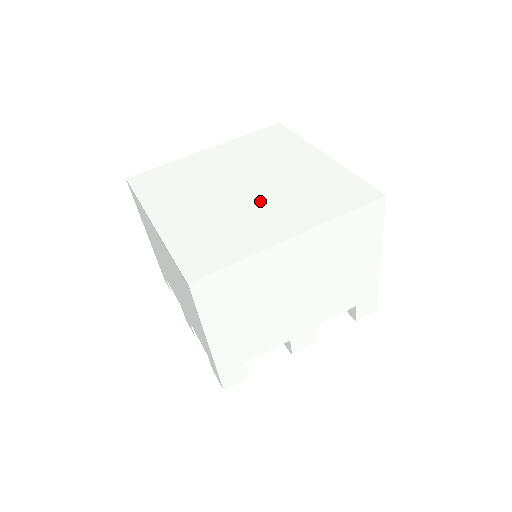
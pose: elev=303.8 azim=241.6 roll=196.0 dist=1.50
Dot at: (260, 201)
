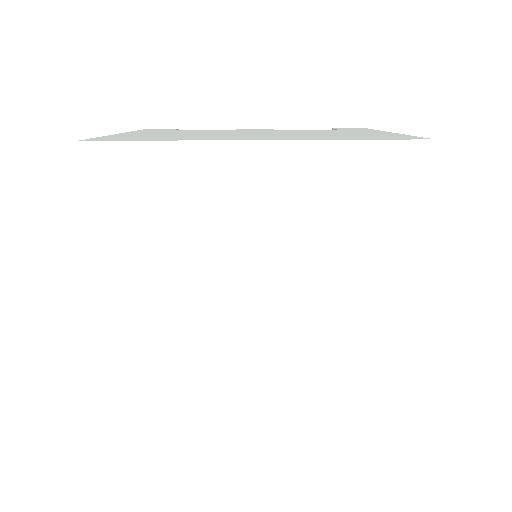
Dot at: (258, 353)
